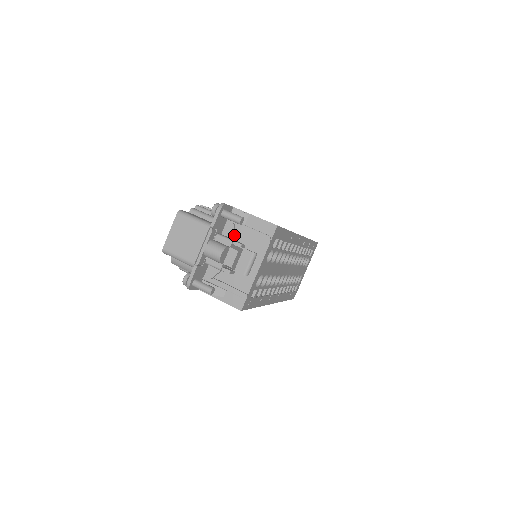
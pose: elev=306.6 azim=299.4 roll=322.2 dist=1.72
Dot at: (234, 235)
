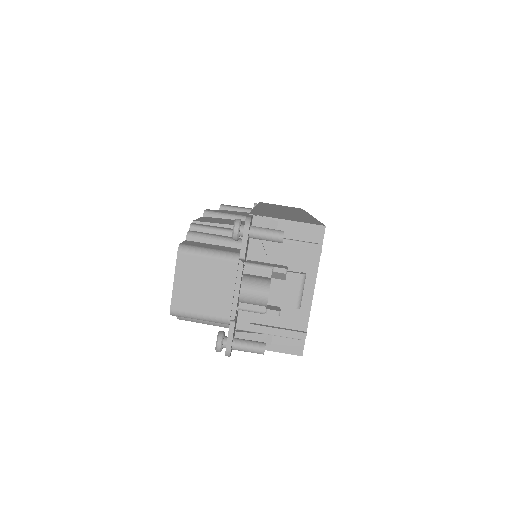
Dot at: (266, 256)
